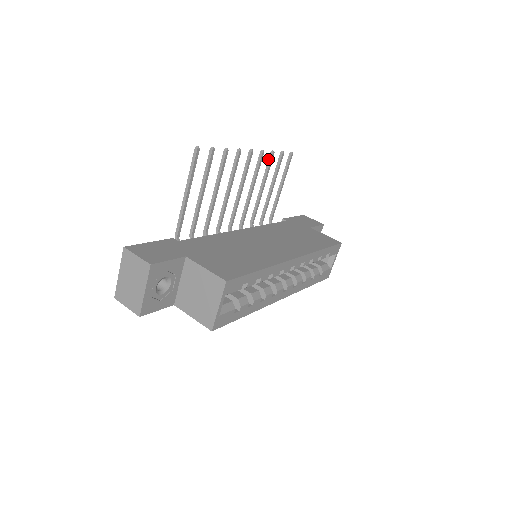
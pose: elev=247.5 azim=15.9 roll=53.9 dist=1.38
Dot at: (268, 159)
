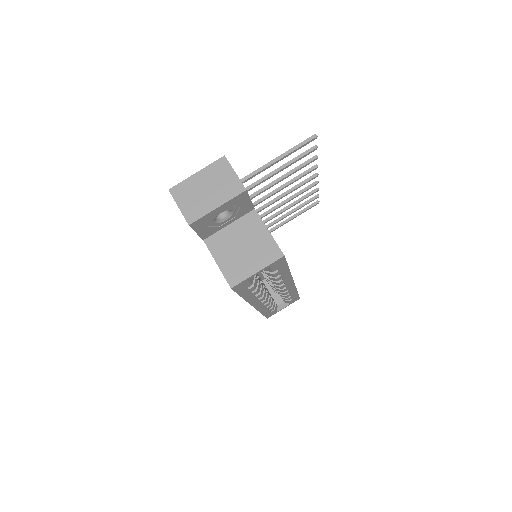
Dot at: occluded
